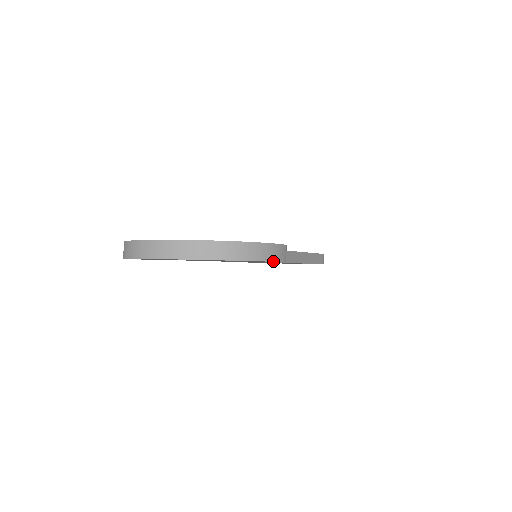
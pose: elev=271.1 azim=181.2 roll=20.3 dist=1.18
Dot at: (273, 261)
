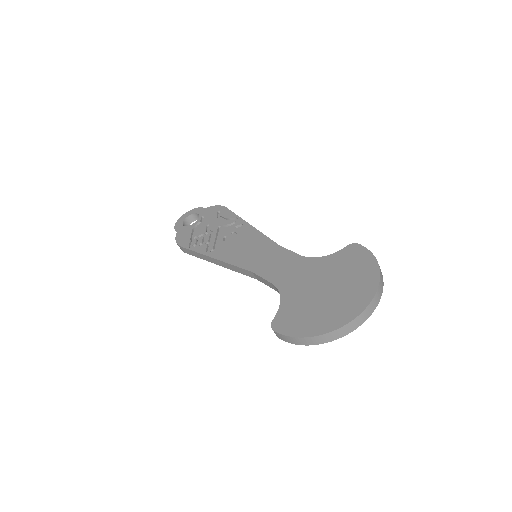
Dot at: occluded
